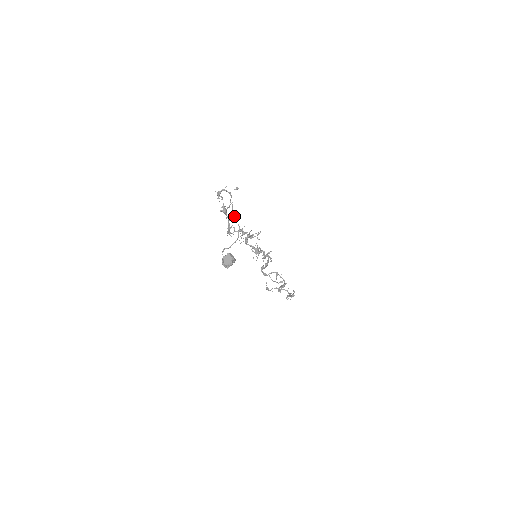
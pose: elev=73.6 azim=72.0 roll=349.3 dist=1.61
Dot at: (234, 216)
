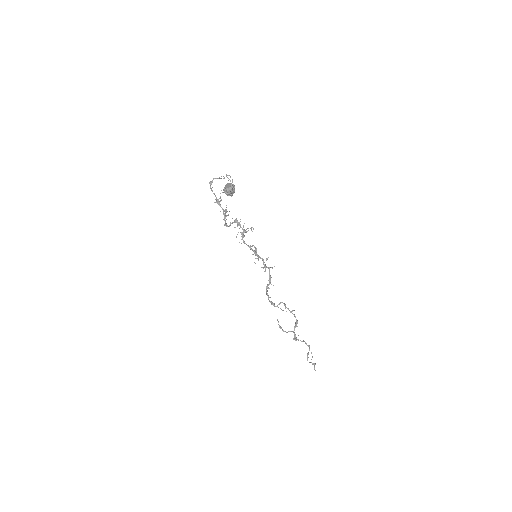
Dot at: (226, 174)
